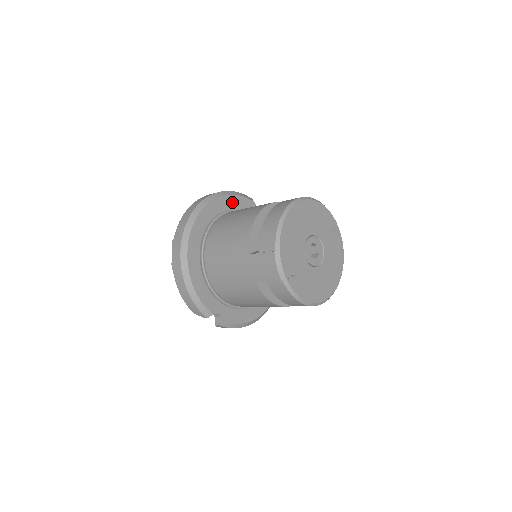
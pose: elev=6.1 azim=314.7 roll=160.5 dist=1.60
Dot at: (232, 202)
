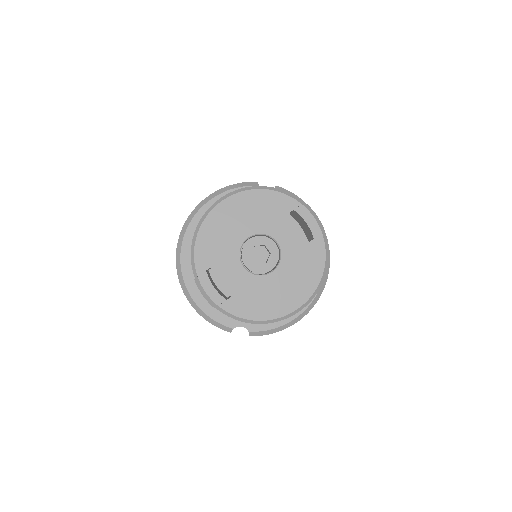
Dot at: occluded
